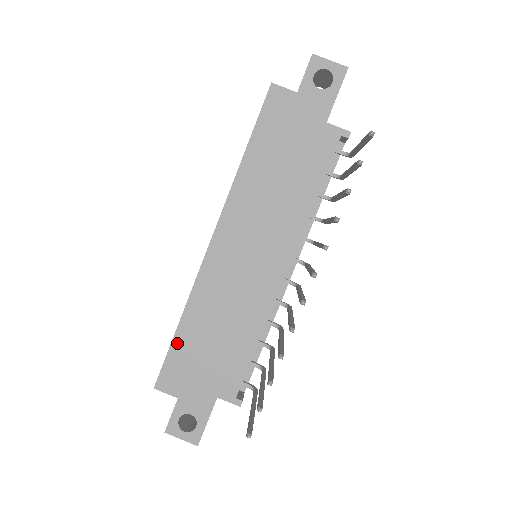
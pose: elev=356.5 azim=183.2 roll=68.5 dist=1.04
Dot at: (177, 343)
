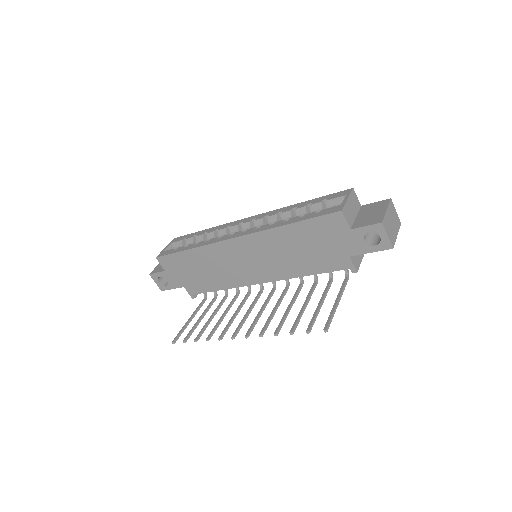
Dot at: (181, 255)
